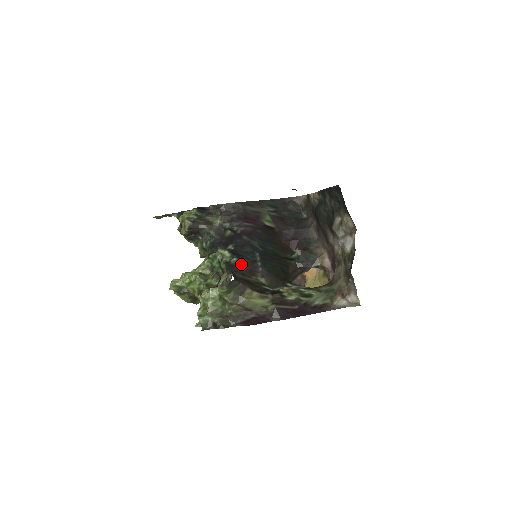
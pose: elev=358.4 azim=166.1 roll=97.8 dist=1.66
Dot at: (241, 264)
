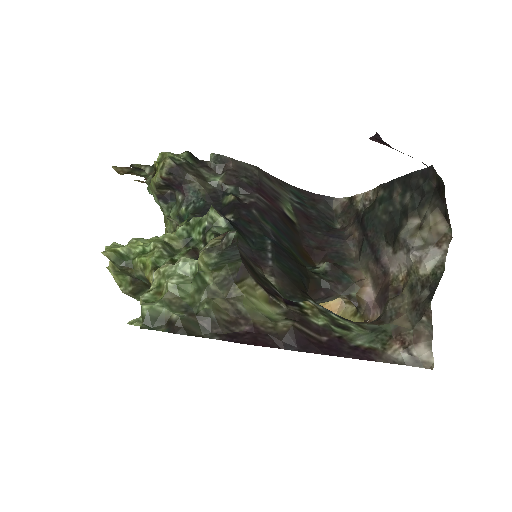
Dot at: (241, 244)
